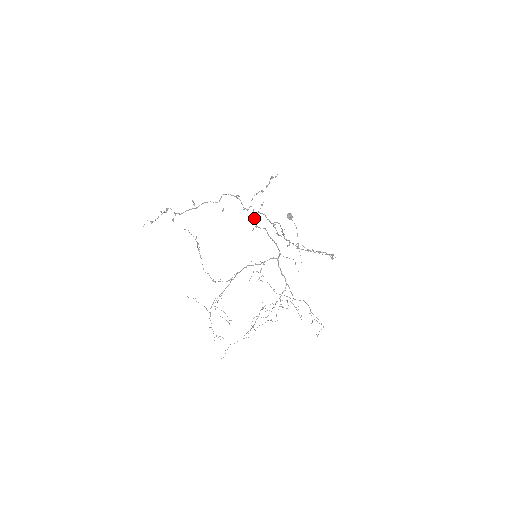
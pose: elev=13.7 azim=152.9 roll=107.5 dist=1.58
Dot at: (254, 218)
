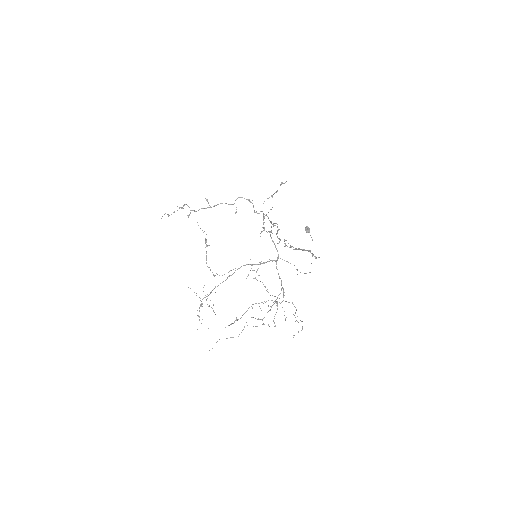
Dot at: (263, 222)
